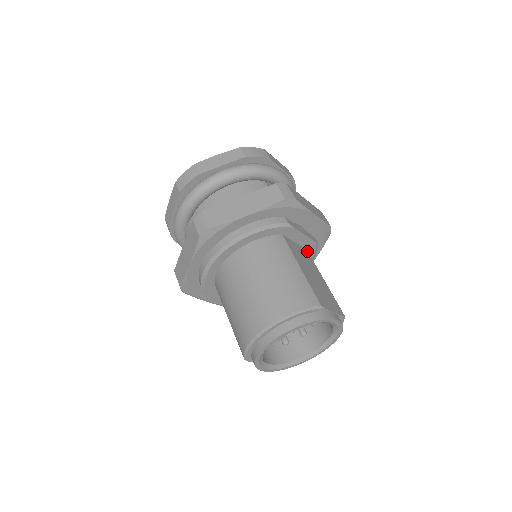
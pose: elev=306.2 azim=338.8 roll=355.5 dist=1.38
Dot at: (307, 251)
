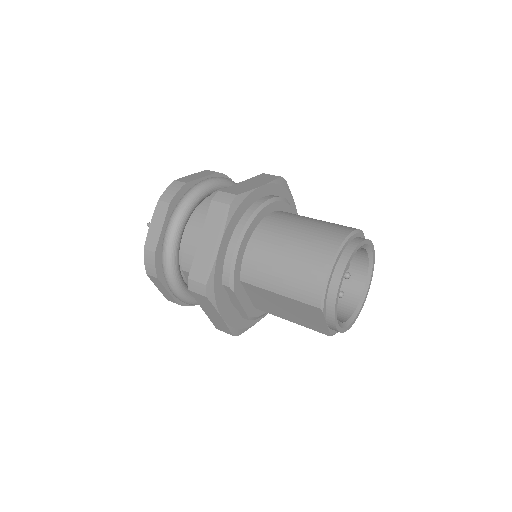
Dot at: occluded
